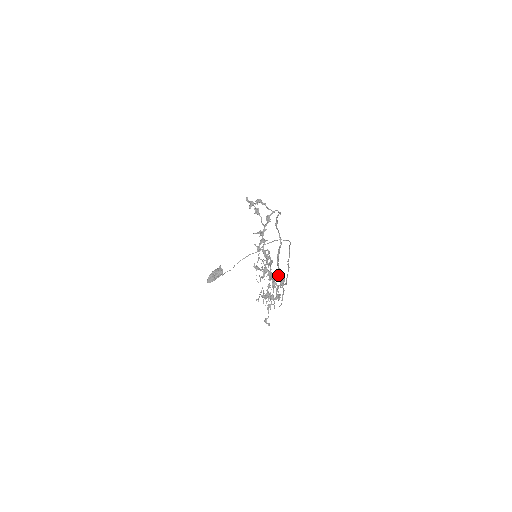
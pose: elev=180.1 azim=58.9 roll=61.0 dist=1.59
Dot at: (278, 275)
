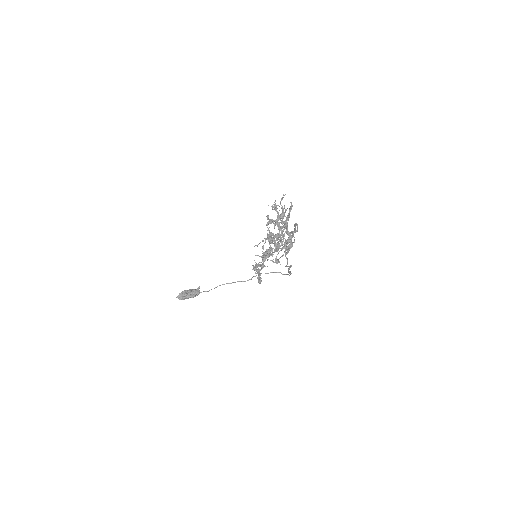
Dot at: (287, 240)
